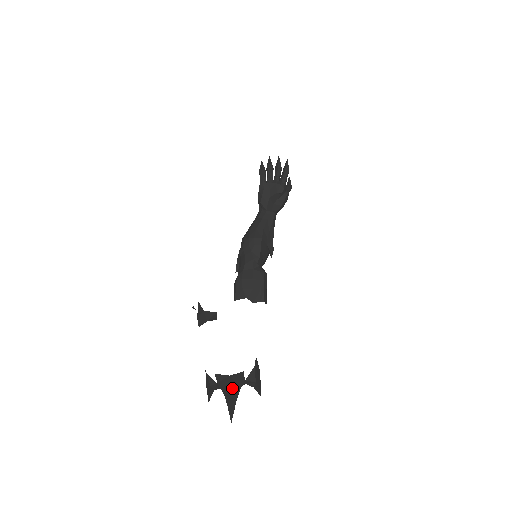
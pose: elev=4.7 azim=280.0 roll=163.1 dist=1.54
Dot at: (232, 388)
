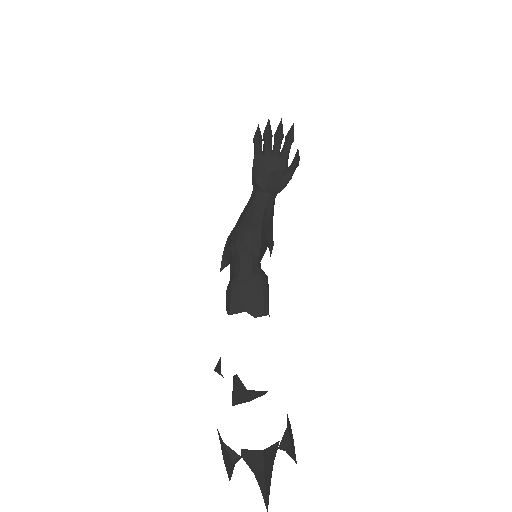
Dot at: (266, 466)
